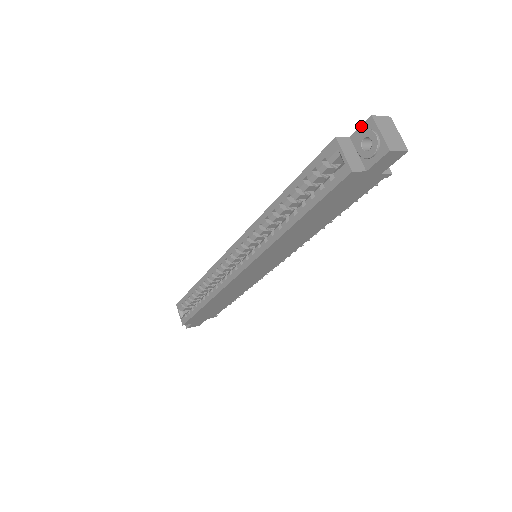
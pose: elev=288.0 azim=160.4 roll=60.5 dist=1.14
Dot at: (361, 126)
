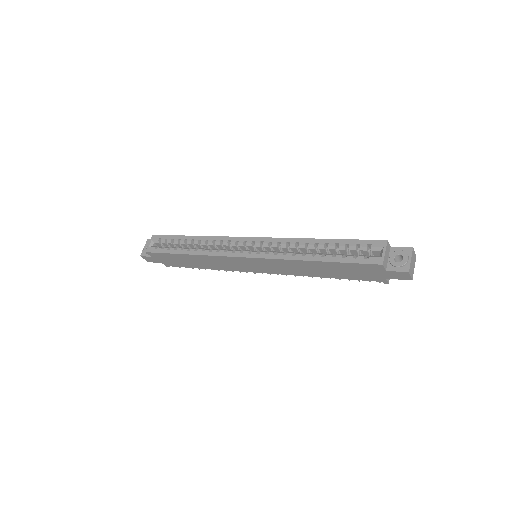
Dot at: (402, 247)
